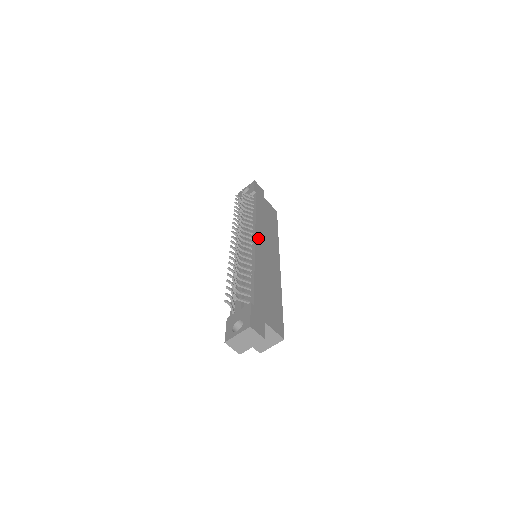
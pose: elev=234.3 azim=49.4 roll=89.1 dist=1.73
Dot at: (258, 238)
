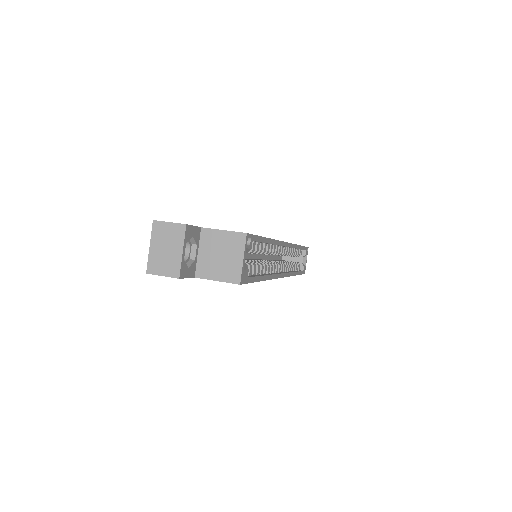
Dot at: occluded
